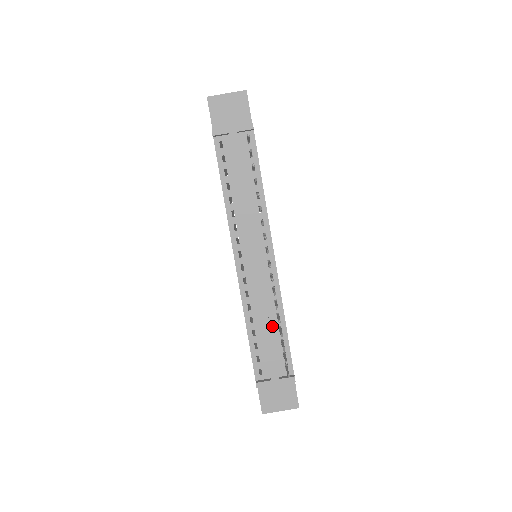
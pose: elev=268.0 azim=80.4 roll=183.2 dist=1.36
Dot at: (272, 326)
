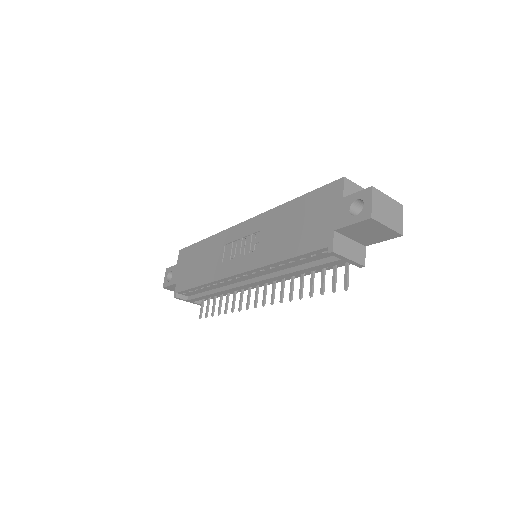
Dot at: occluded
